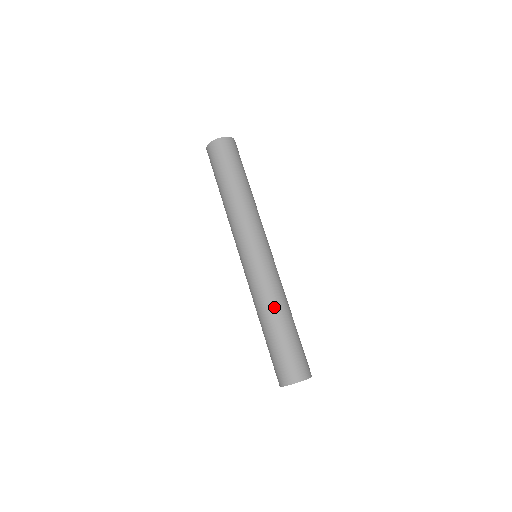
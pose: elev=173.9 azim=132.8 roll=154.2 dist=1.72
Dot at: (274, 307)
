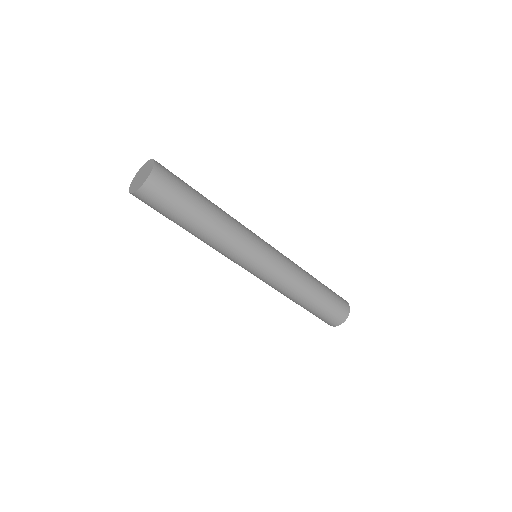
Dot at: (306, 283)
